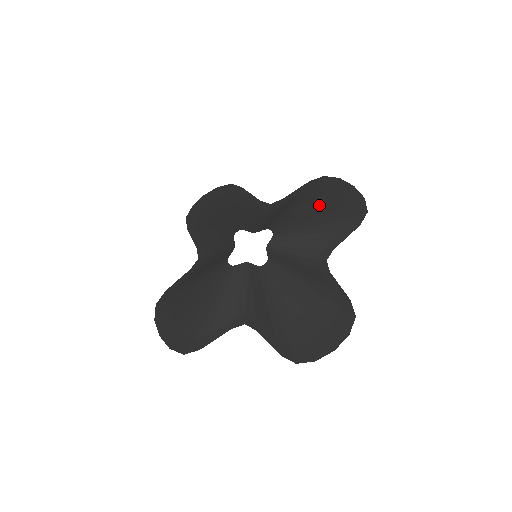
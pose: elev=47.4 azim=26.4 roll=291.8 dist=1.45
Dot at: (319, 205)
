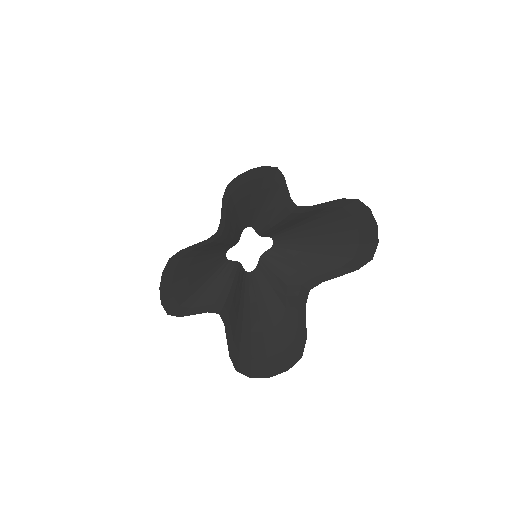
Dot at: (332, 231)
